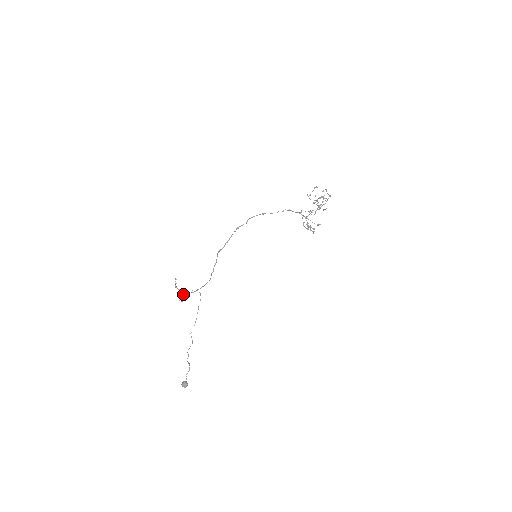
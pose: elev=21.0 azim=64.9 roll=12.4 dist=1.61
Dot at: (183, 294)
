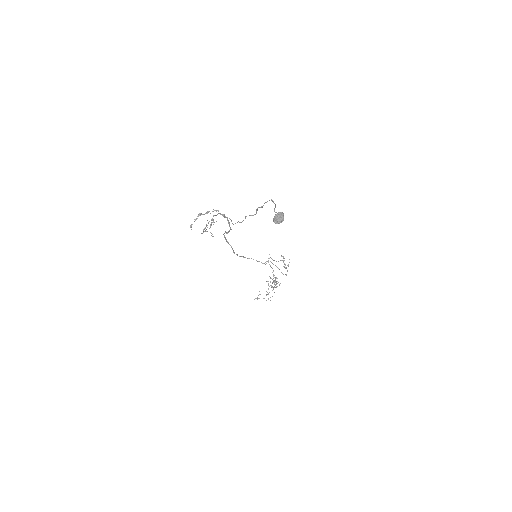
Dot at: (211, 219)
